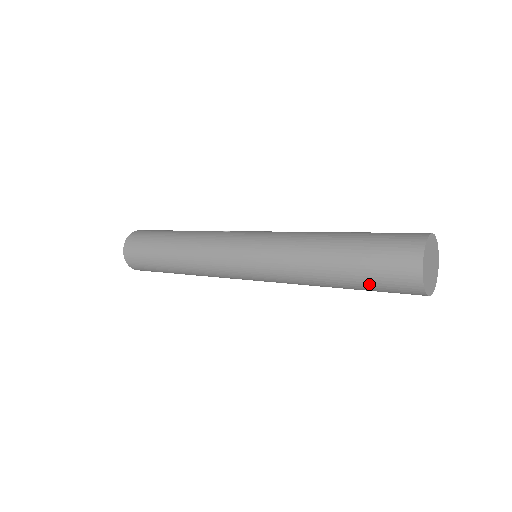
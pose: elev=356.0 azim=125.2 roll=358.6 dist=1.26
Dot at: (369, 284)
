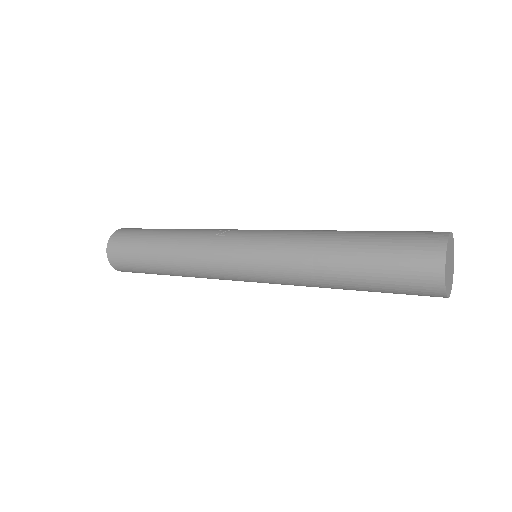
Dot at: (388, 292)
